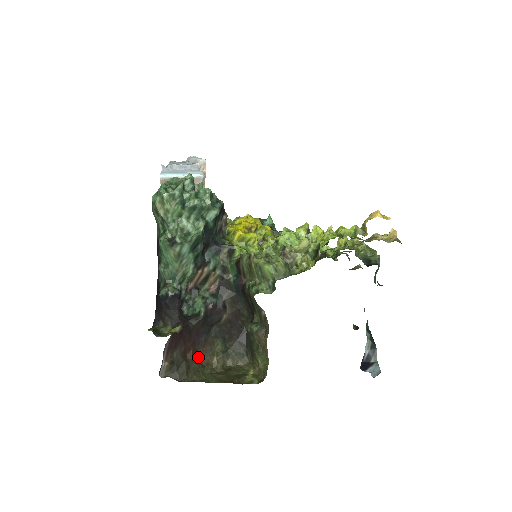
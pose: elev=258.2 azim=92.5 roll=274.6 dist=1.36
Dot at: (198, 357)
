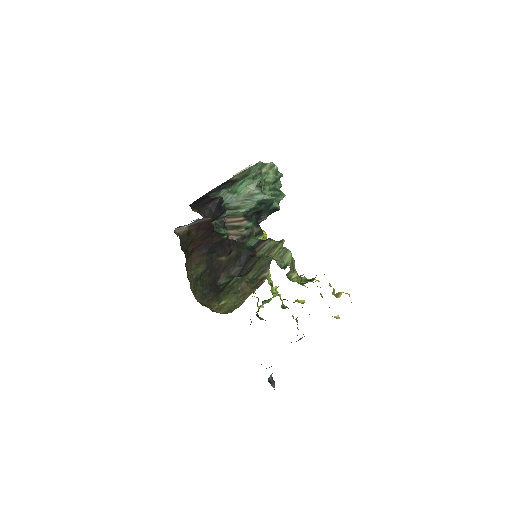
Dot at: (188, 257)
